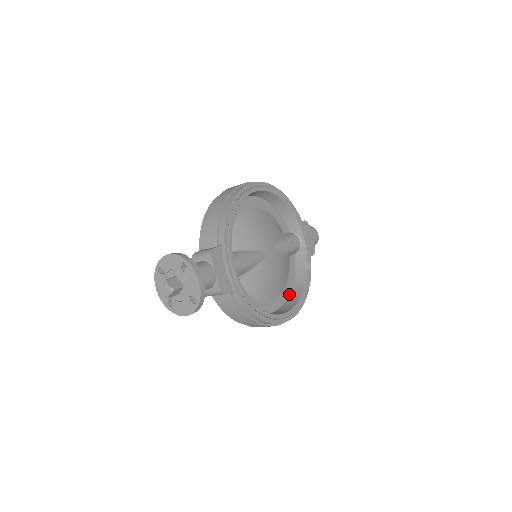
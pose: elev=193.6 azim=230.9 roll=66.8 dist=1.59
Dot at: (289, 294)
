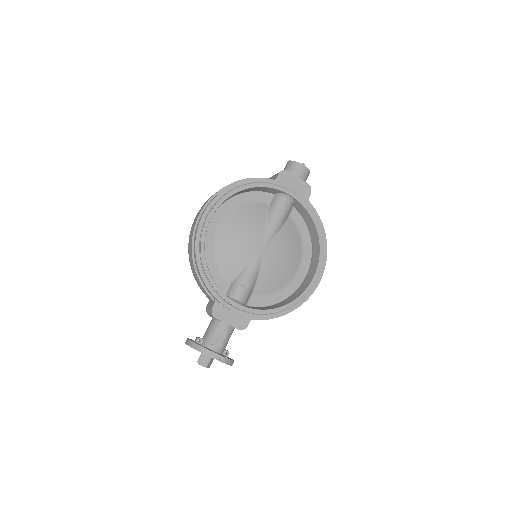
Dot at: (311, 247)
